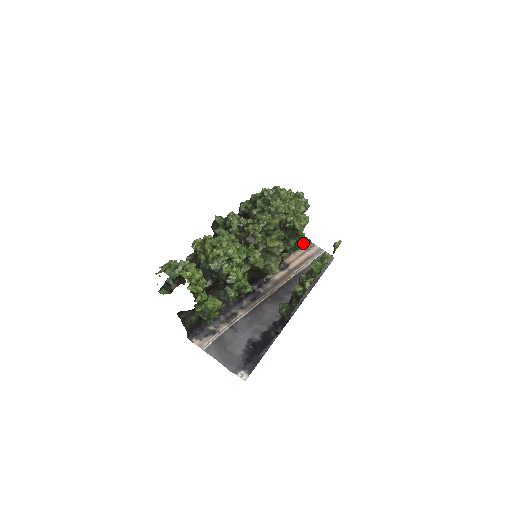
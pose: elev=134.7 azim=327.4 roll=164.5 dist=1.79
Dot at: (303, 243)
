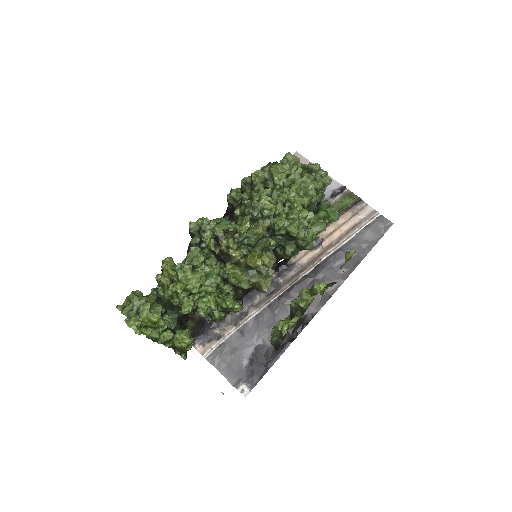
Dot at: (346, 207)
